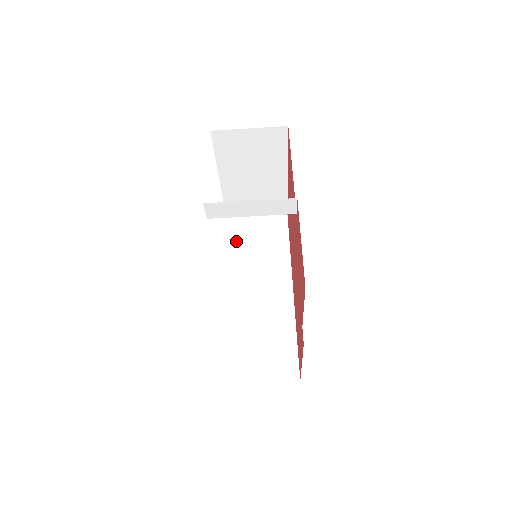
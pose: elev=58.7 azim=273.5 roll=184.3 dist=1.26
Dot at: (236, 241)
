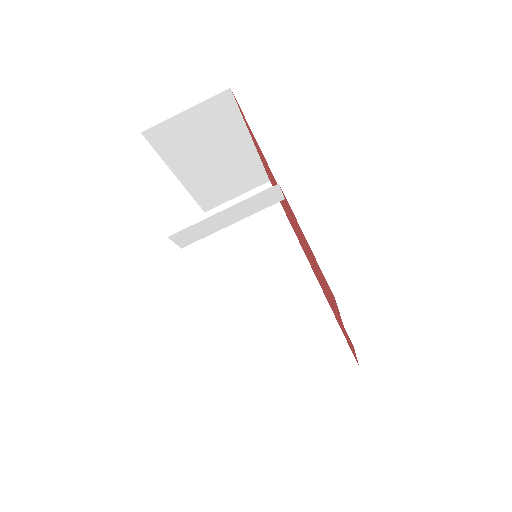
Dot at: (226, 236)
